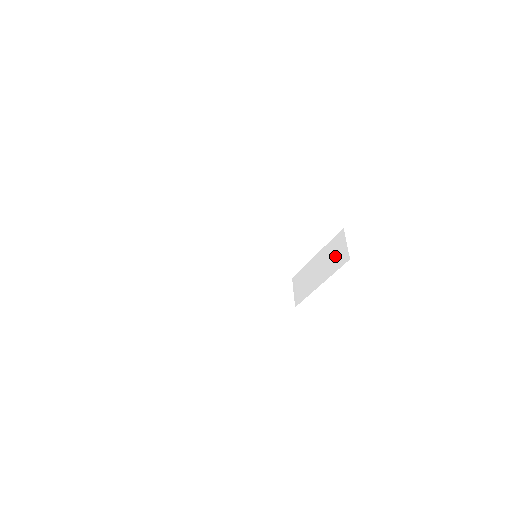
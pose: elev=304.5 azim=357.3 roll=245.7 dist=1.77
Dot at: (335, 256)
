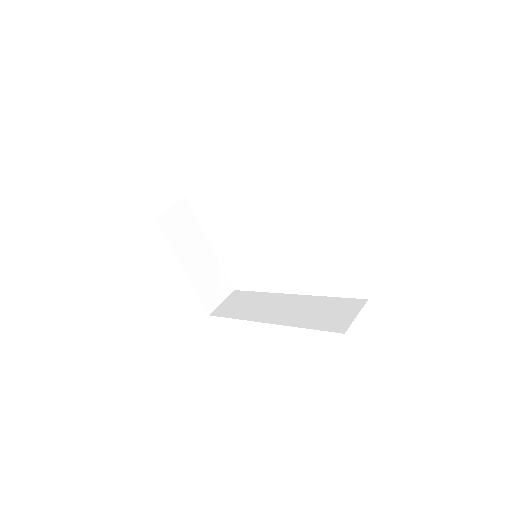
Dot at: occluded
